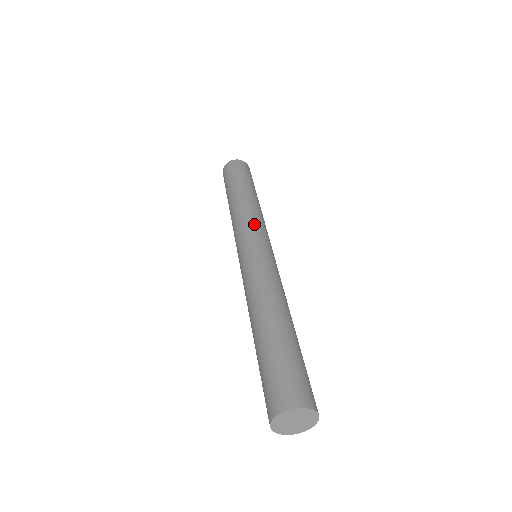
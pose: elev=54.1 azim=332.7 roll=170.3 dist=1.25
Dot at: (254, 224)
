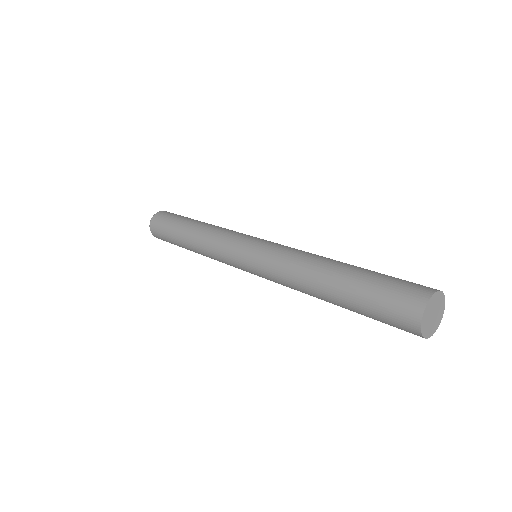
Dot at: (226, 240)
